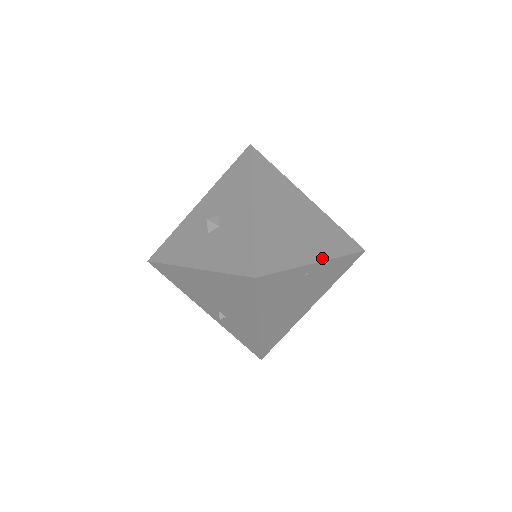
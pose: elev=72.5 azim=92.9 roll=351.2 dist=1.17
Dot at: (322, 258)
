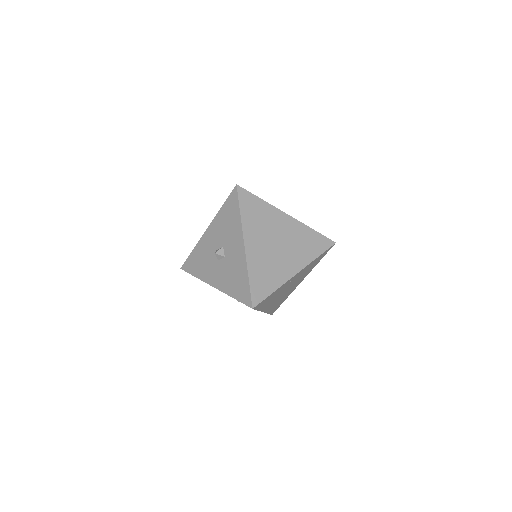
Dot at: (300, 268)
